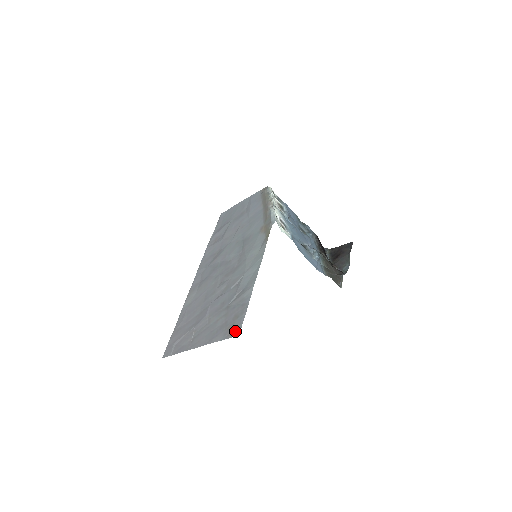
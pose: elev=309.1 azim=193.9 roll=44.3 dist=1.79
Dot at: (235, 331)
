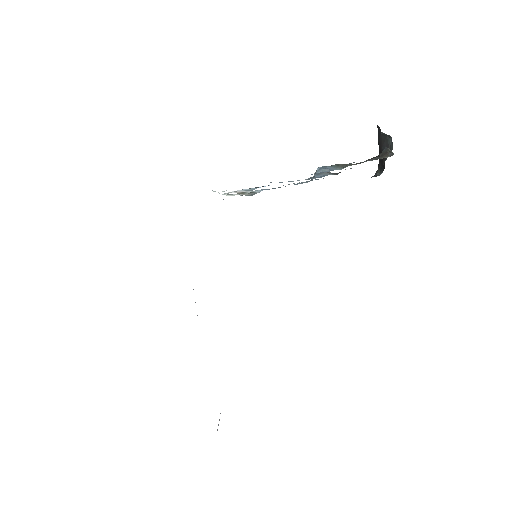
Dot at: occluded
